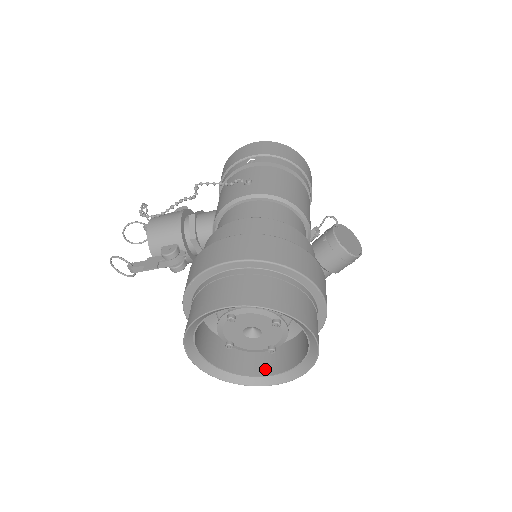
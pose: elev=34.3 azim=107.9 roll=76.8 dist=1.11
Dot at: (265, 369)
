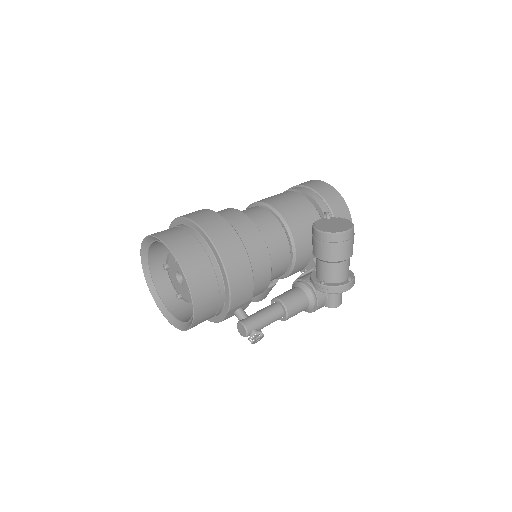
Dot at: occluded
